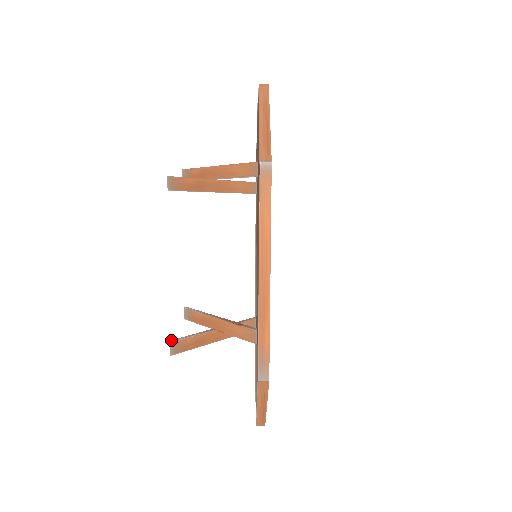
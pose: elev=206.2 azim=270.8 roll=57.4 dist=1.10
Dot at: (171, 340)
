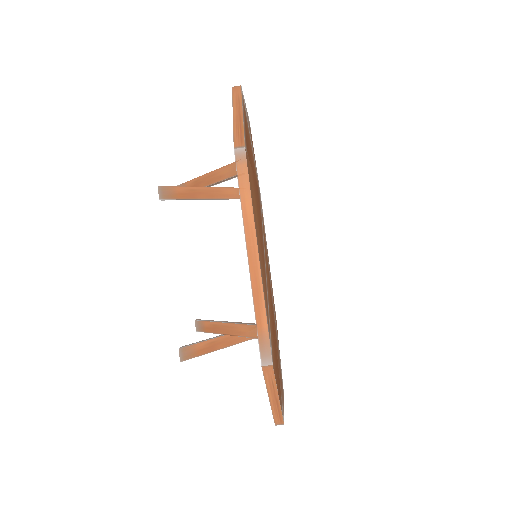
Dot at: (180, 347)
